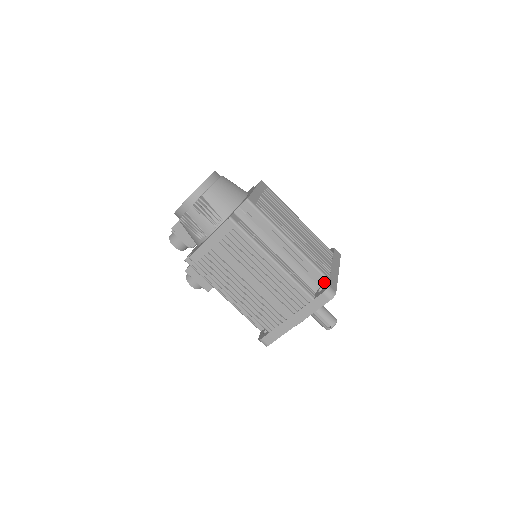
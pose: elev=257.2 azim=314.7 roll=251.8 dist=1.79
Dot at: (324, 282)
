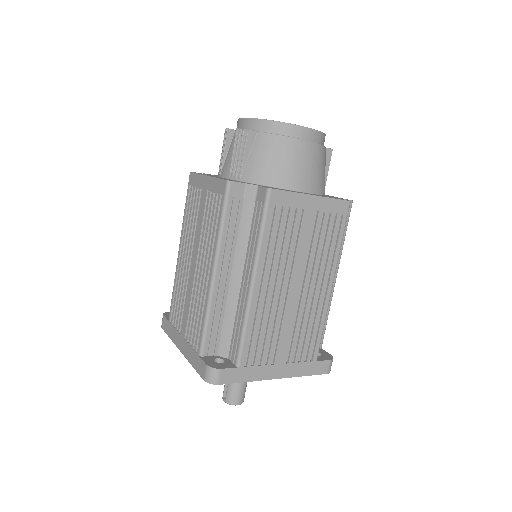
Dot at: (233, 361)
